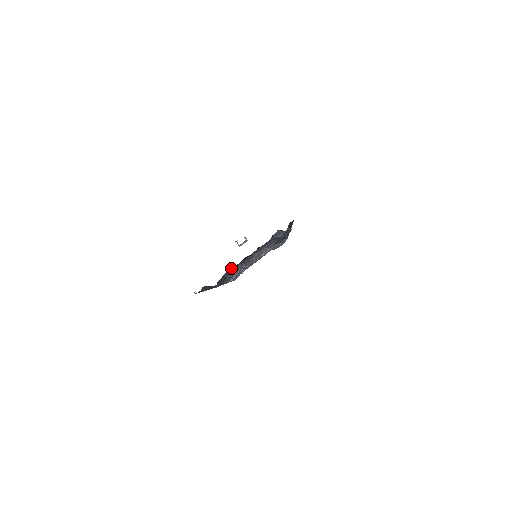
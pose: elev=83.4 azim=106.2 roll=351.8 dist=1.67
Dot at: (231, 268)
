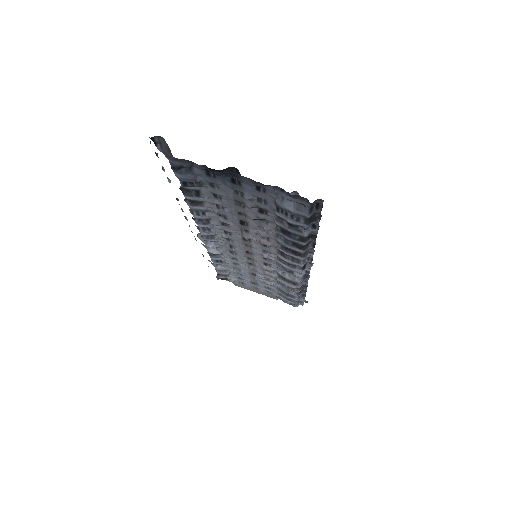
Dot at: (210, 171)
